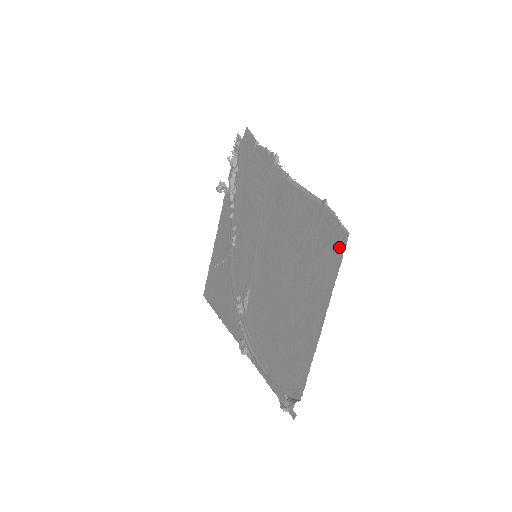
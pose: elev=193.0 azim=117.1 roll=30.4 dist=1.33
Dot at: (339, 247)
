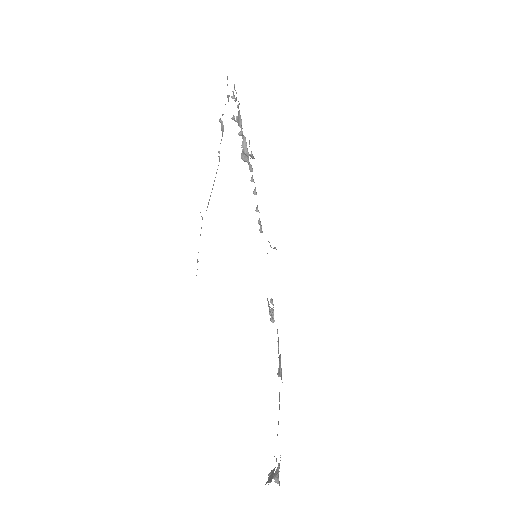
Dot at: occluded
